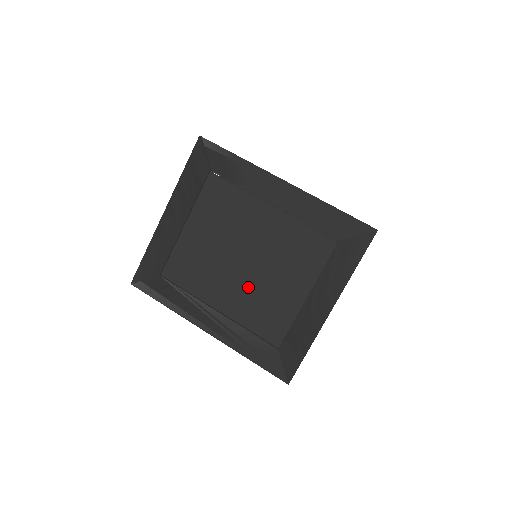
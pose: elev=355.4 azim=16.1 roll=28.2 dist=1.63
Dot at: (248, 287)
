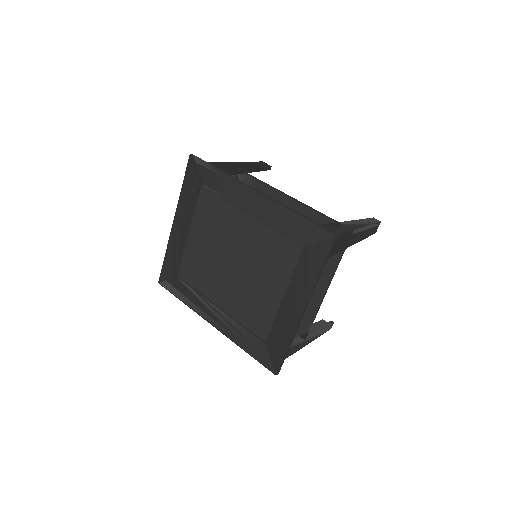
Dot at: (239, 287)
